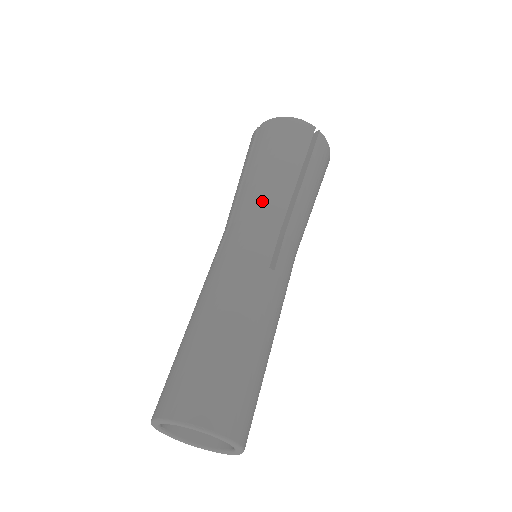
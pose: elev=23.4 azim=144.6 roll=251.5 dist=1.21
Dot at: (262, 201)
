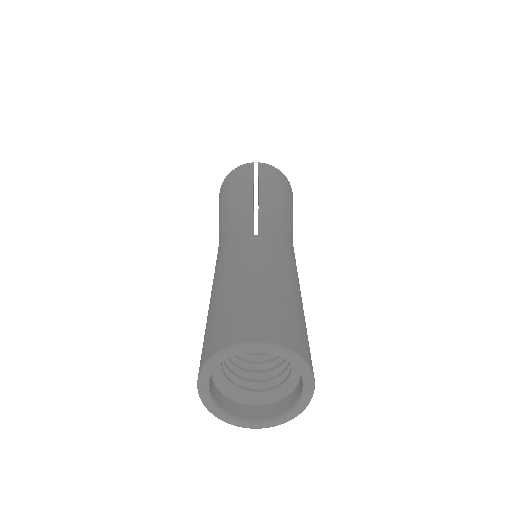
Dot at: (284, 216)
